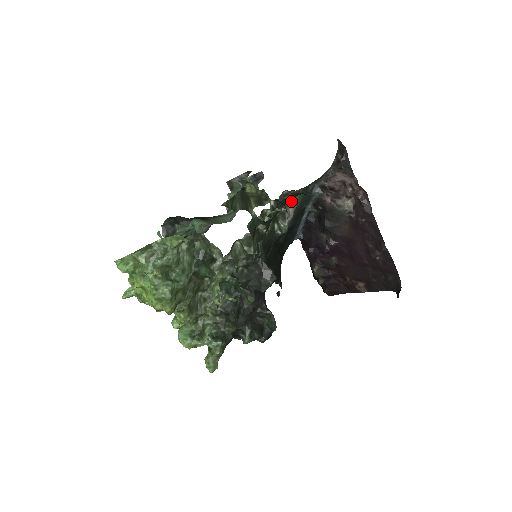
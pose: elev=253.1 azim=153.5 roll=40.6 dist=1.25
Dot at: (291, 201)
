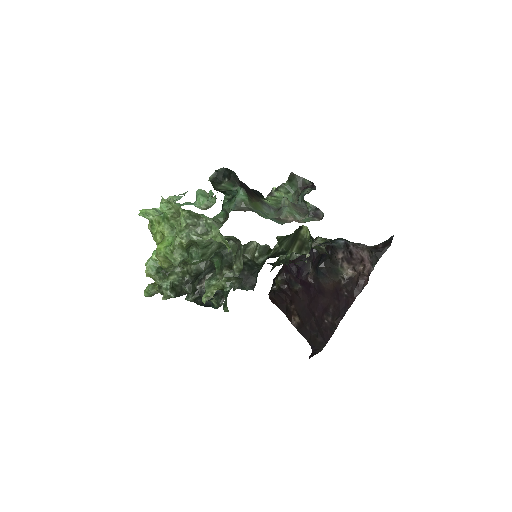
Dot at: (318, 241)
